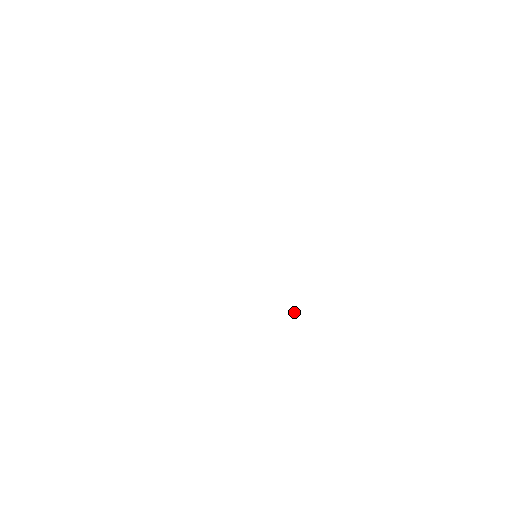
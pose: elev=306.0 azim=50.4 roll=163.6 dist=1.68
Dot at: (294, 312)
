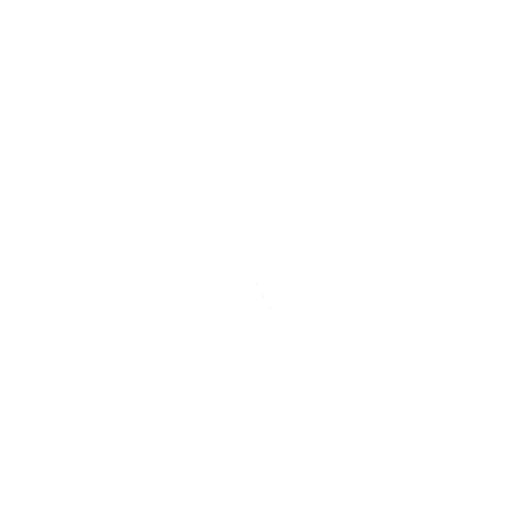
Dot at: (262, 294)
